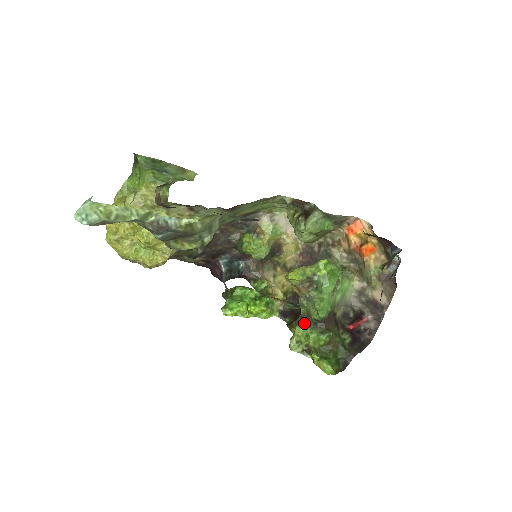
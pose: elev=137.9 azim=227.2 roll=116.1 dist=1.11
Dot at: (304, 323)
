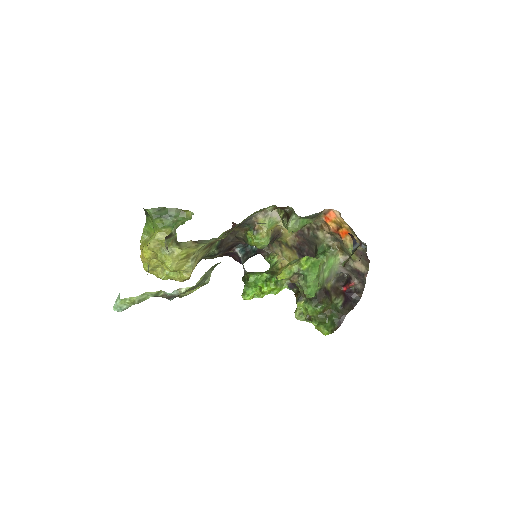
Dot at: (302, 299)
